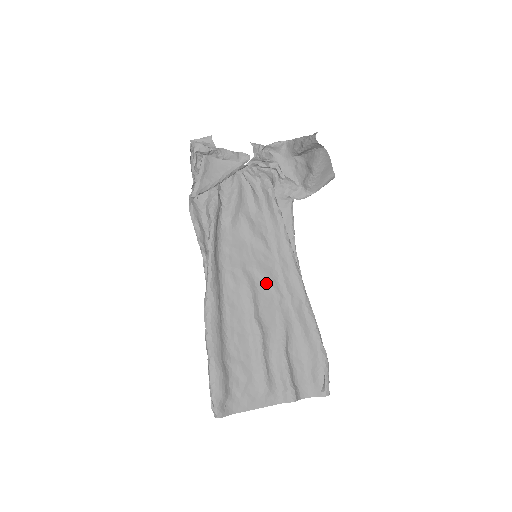
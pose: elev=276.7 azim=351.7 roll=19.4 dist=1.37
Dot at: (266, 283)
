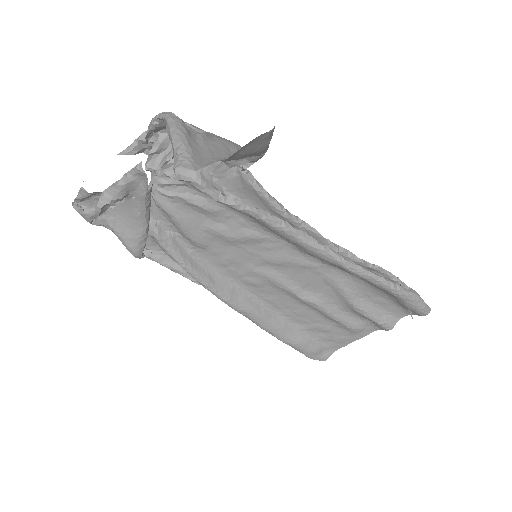
Dot at: (289, 265)
